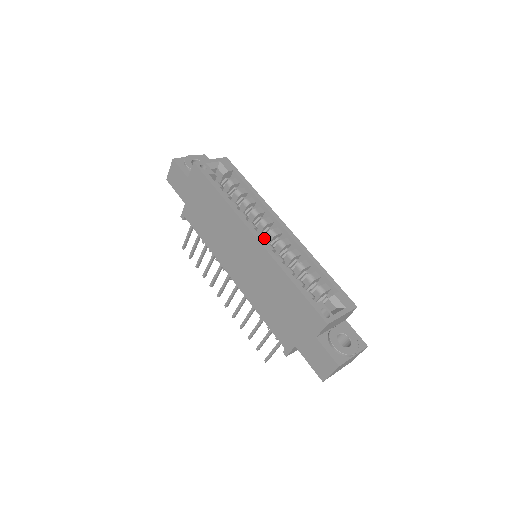
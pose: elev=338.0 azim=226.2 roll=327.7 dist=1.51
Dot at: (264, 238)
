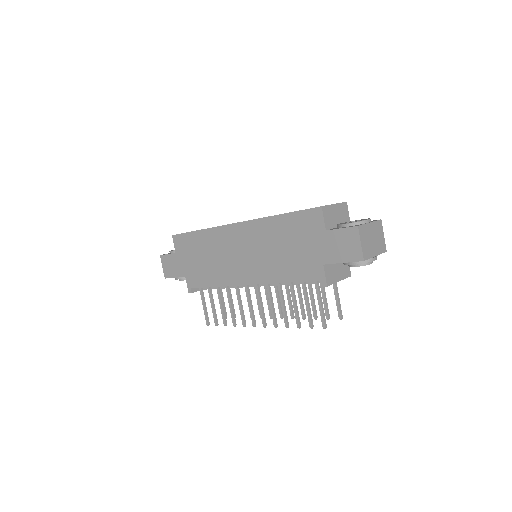
Dot at: occluded
